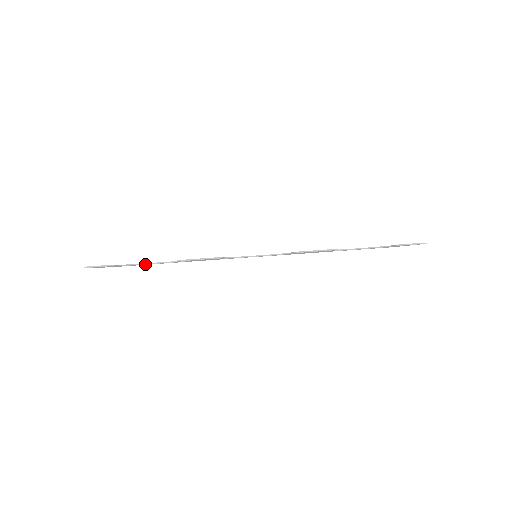
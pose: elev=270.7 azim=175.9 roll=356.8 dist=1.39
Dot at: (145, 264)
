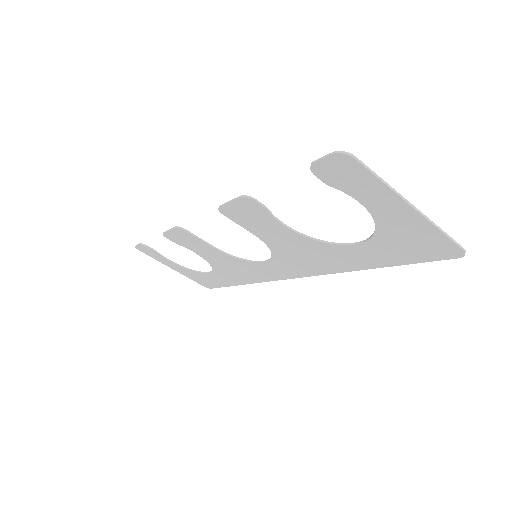
Dot at: (202, 272)
